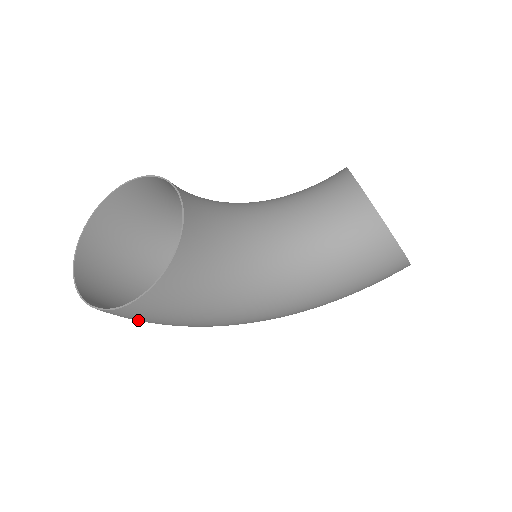
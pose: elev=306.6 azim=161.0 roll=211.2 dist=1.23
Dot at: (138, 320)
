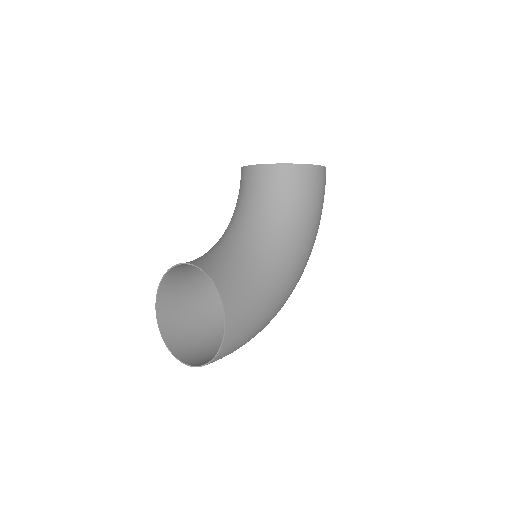
Dot at: (240, 343)
